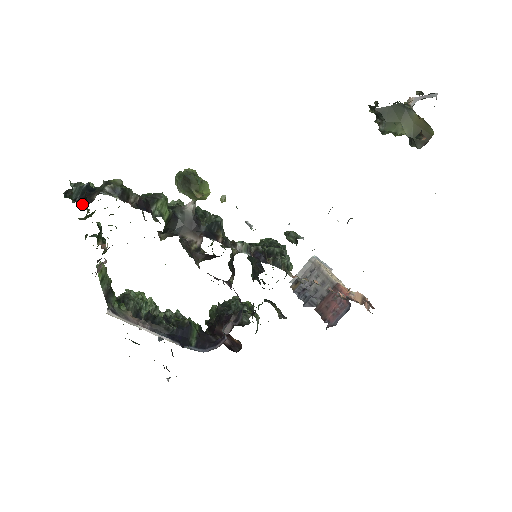
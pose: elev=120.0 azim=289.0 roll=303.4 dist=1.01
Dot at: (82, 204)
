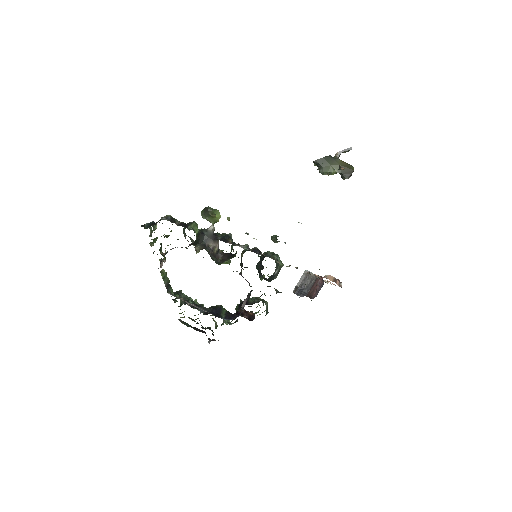
Dot at: occluded
